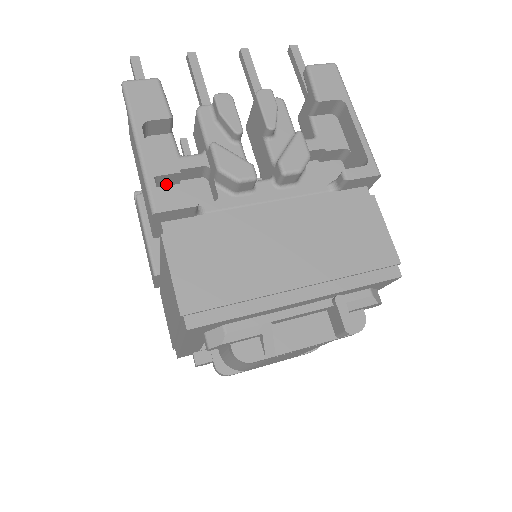
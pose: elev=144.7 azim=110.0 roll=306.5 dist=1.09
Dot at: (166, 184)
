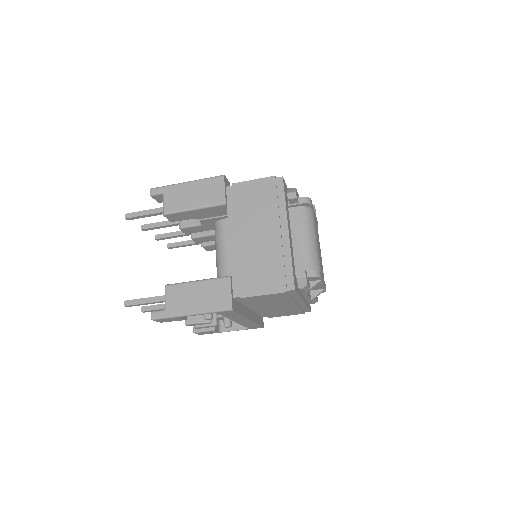
Dot at: occluded
